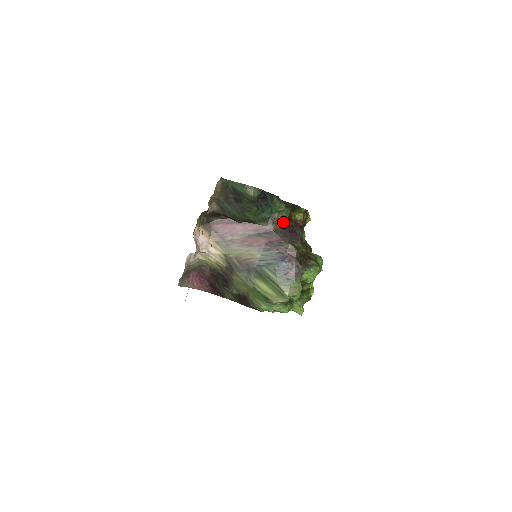
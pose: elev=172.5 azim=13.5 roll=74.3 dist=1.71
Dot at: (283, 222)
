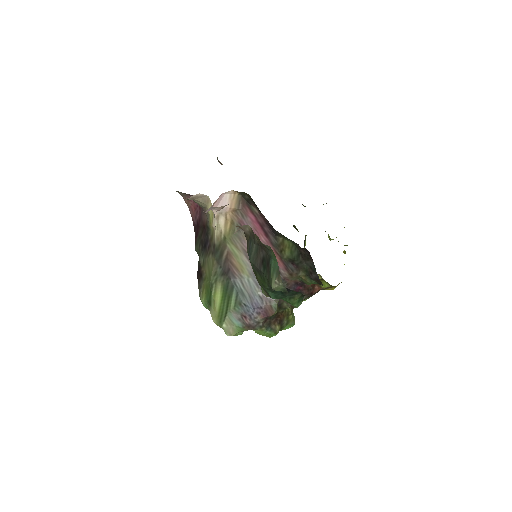
Dot at: (301, 280)
